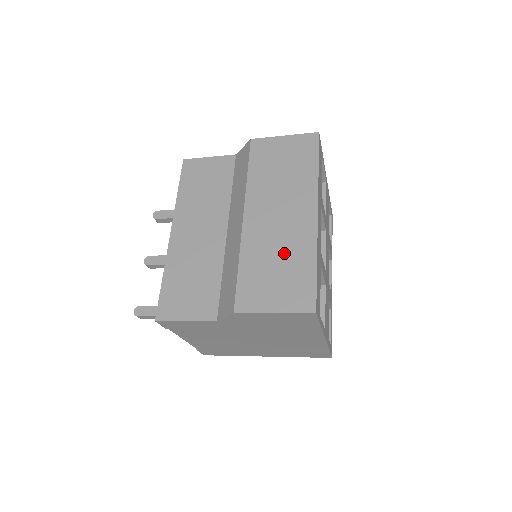
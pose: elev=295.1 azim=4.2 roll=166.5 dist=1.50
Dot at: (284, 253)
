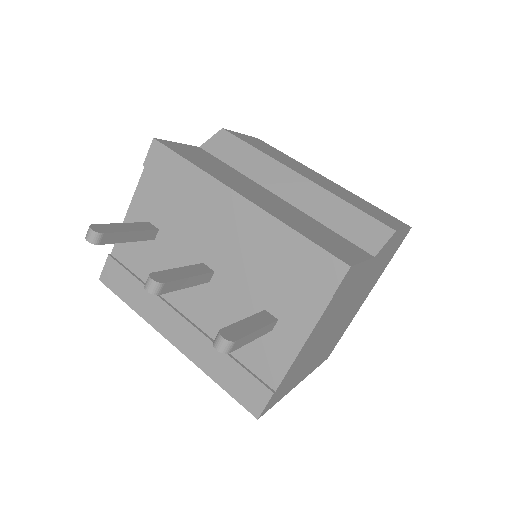
Dot at: (353, 197)
